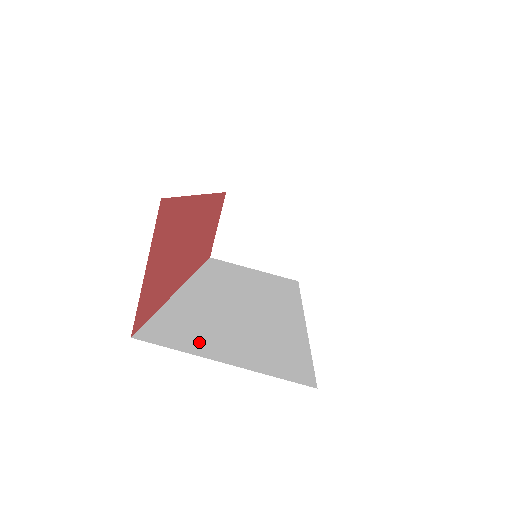
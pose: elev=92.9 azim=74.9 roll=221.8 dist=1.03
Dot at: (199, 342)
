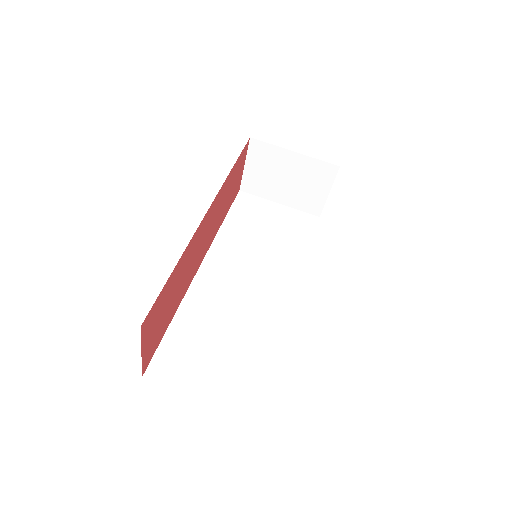
Dot at: (191, 372)
